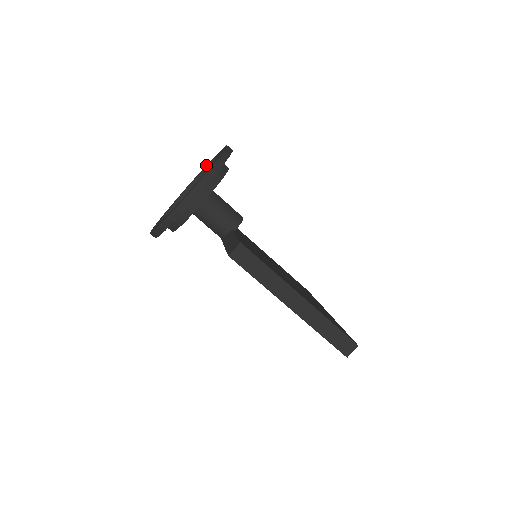
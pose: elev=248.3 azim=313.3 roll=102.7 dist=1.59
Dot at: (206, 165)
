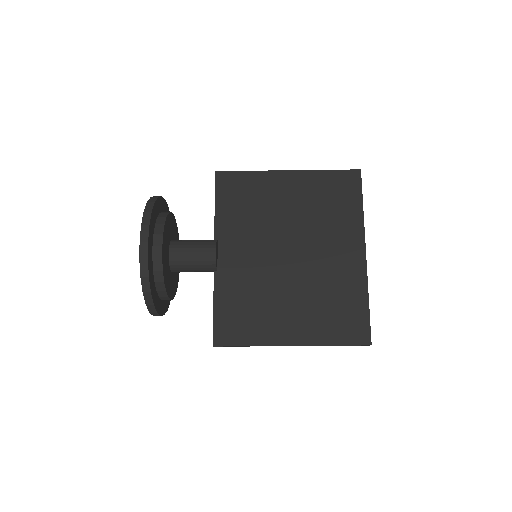
Dot at: occluded
